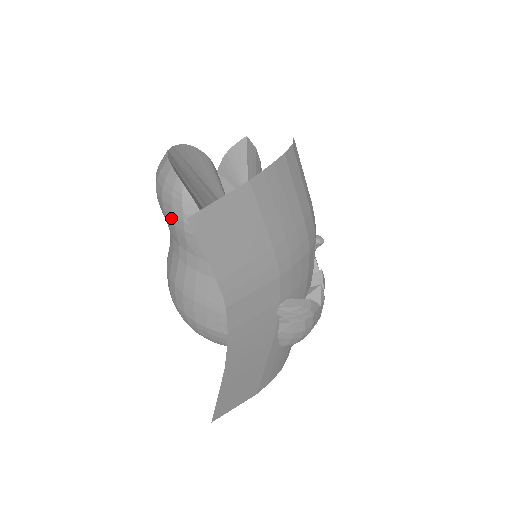
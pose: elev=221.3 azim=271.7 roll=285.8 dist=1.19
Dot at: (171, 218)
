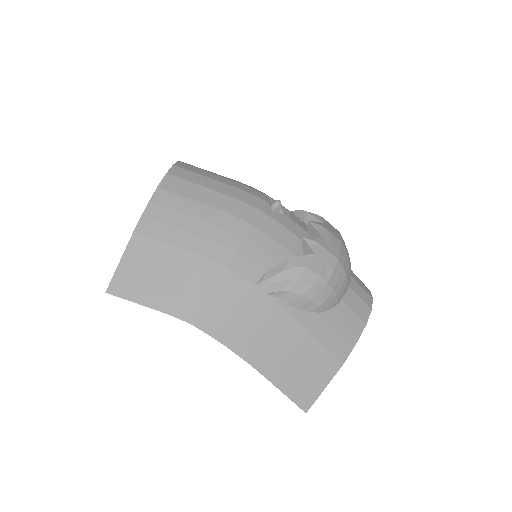
Dot at: occluded
